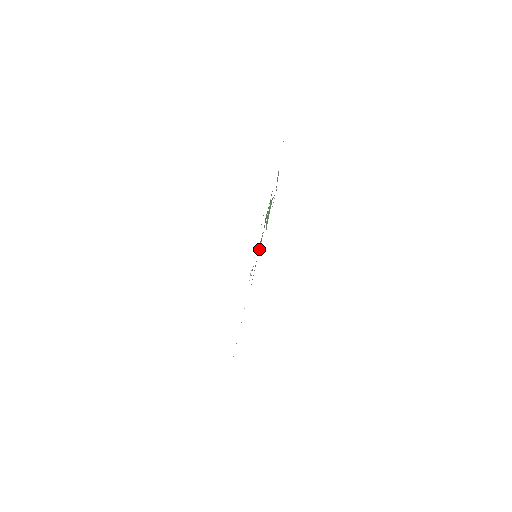
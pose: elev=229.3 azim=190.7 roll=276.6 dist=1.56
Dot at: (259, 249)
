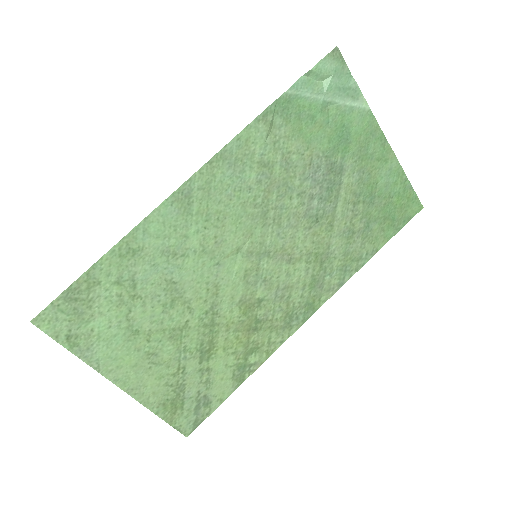
Dot at: (268, 140)
